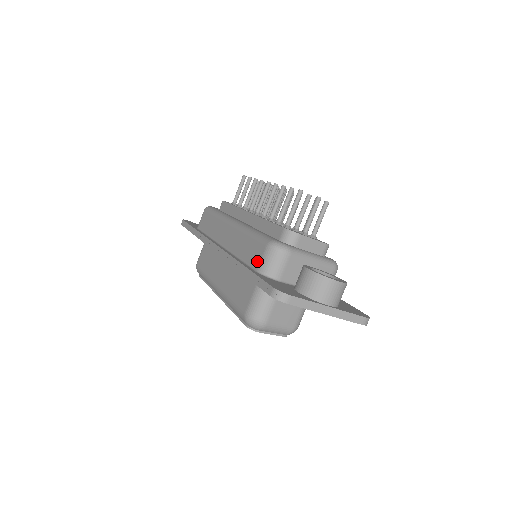
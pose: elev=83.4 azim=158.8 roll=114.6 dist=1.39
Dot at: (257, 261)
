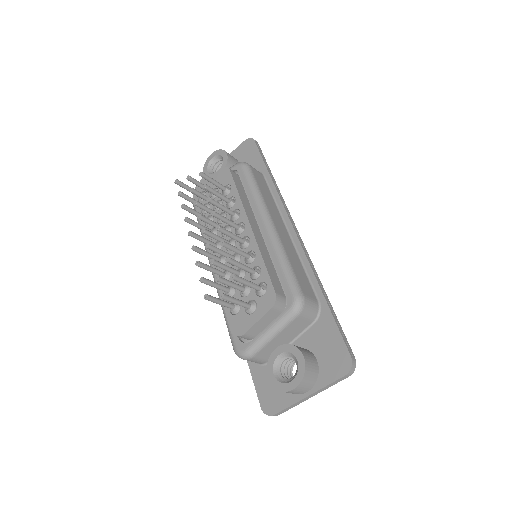
Dot at: occluded
